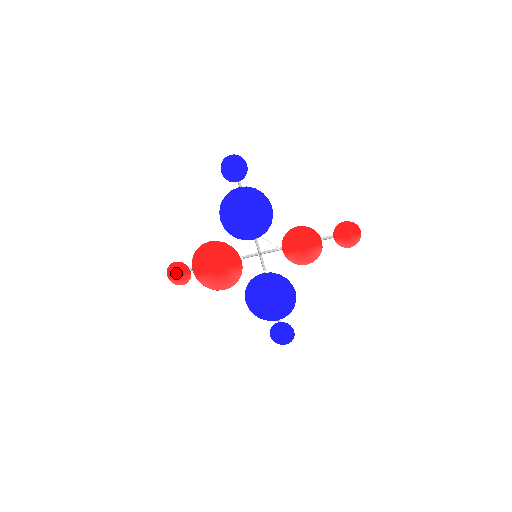
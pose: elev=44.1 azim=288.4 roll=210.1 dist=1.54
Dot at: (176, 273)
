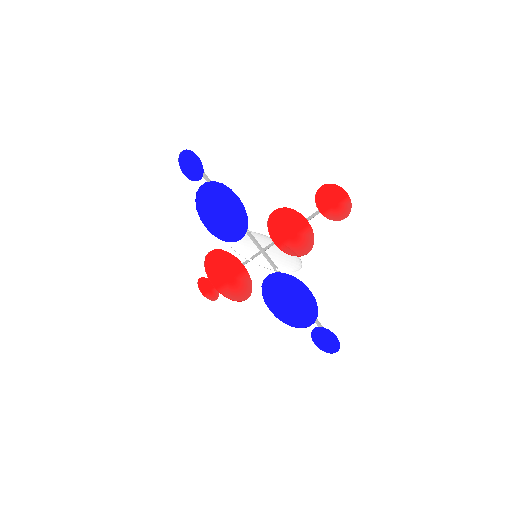
Dot at: (206, 289)
